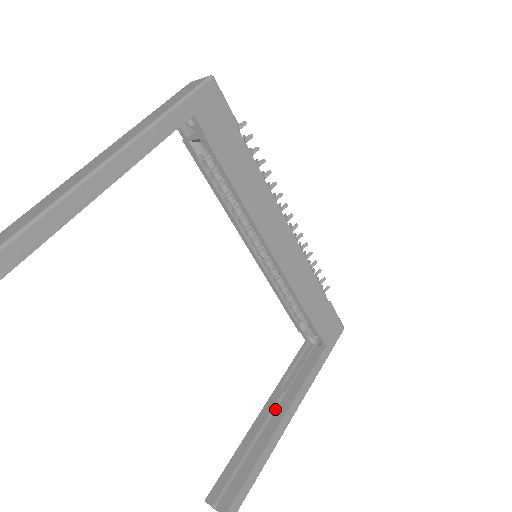
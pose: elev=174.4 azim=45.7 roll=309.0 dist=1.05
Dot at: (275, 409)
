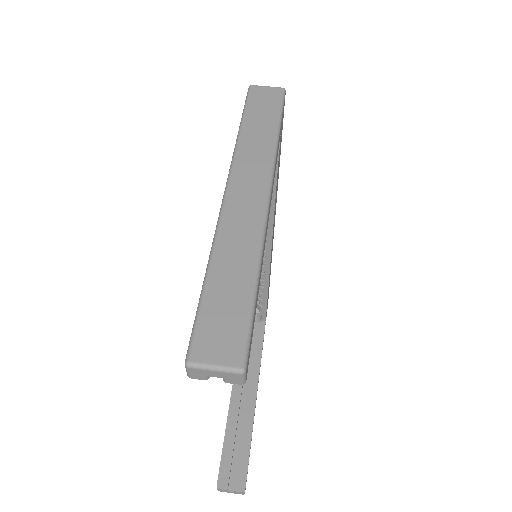
Dot at: (242, 387)
